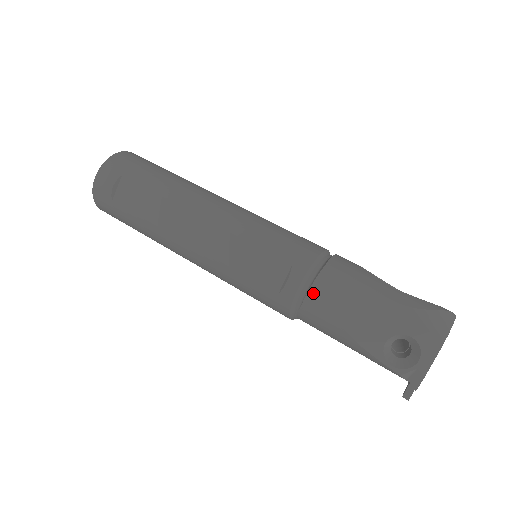
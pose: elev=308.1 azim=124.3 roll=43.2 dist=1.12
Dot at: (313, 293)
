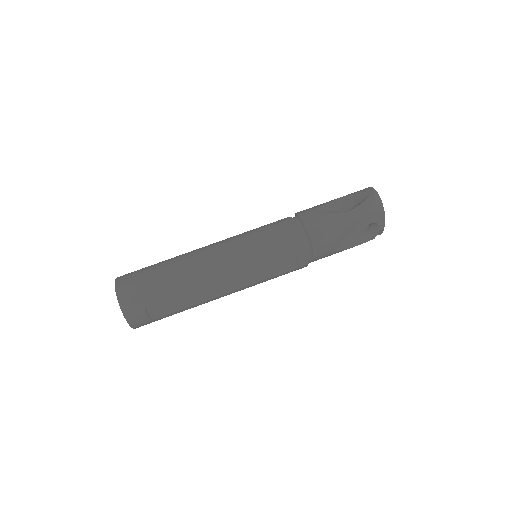
Dot at: (317, 253)
